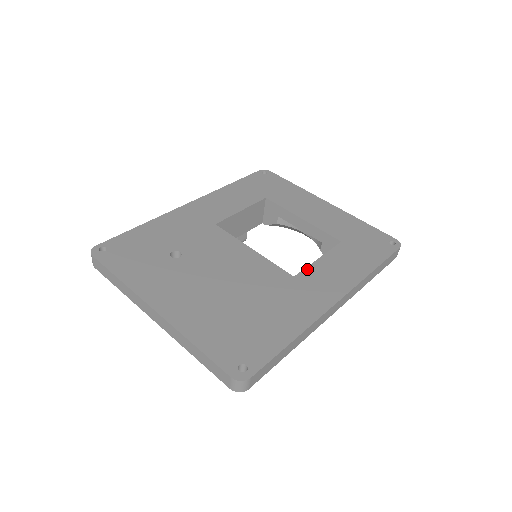
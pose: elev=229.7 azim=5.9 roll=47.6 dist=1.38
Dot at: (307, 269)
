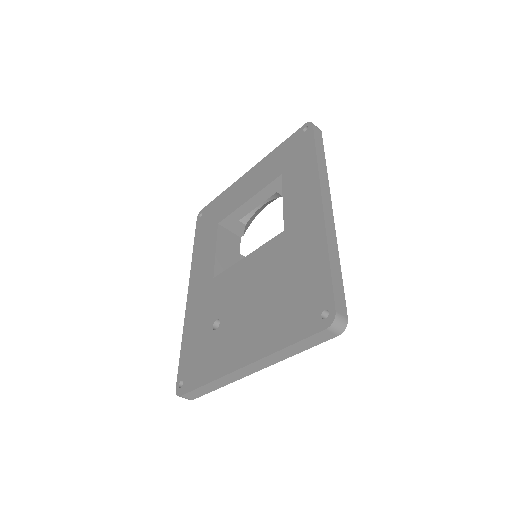
Dot at: (285, 216)
